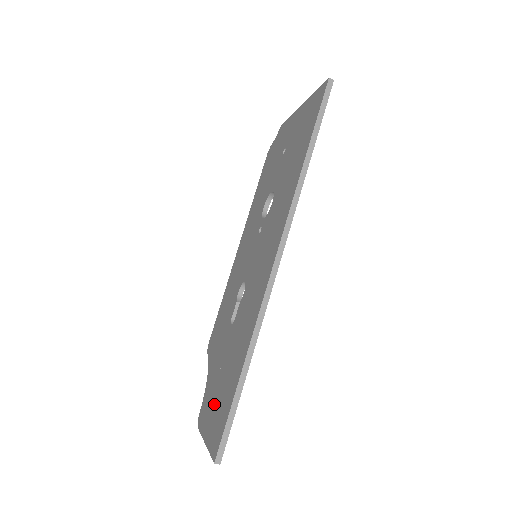
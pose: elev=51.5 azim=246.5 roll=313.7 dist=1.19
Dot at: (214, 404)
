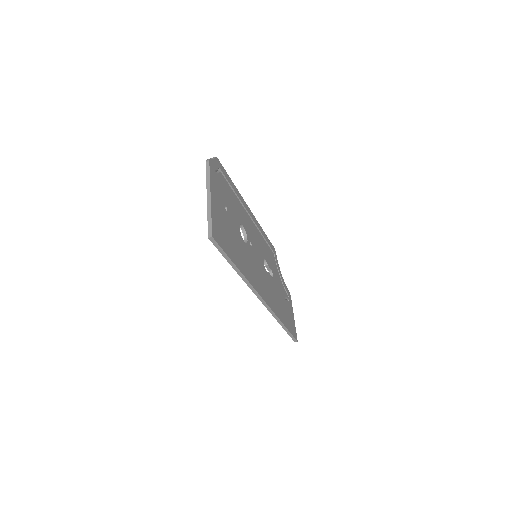
Dot at: occluded
